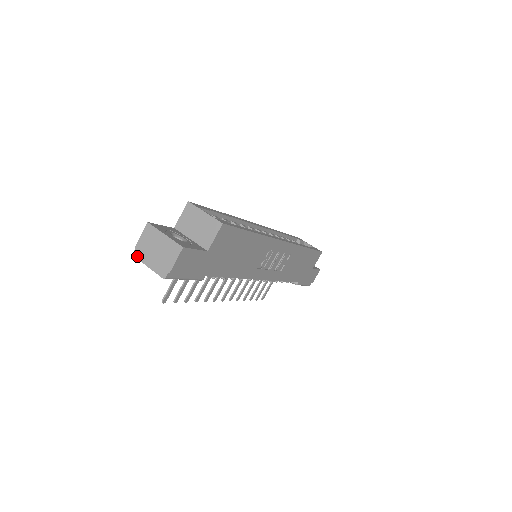
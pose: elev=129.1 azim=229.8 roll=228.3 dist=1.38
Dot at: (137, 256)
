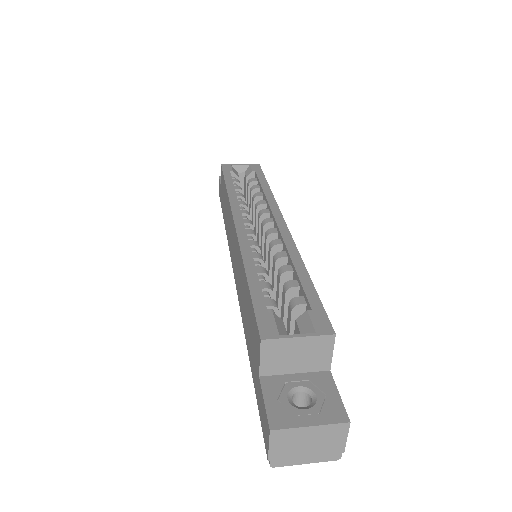
Dot at: (279, 465)
